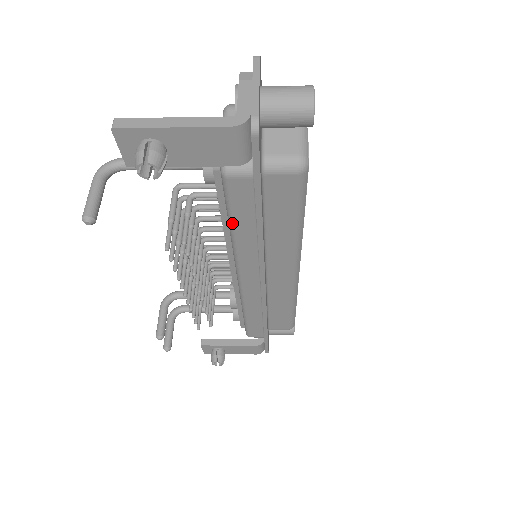
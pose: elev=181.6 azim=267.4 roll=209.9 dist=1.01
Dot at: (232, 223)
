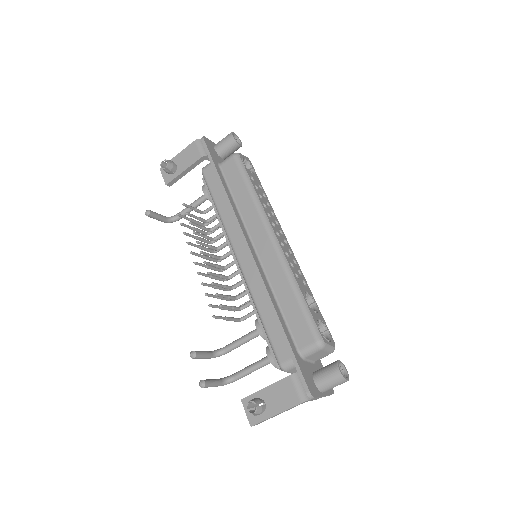
Dot at: (214, 201)
